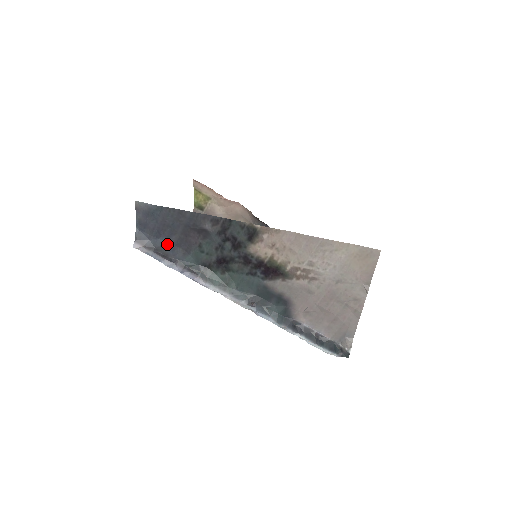
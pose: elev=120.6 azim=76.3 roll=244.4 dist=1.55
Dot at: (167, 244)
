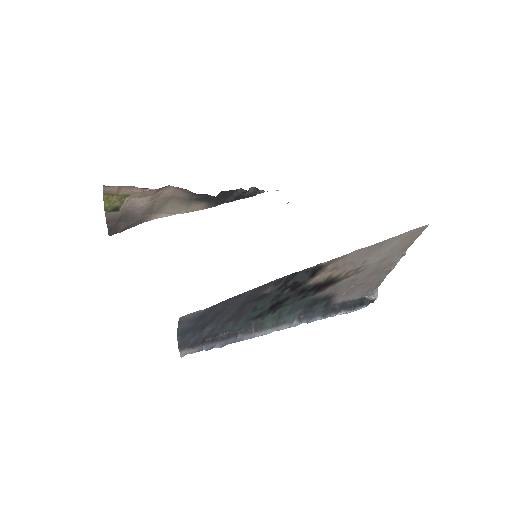
Dot at: (216, 328)
